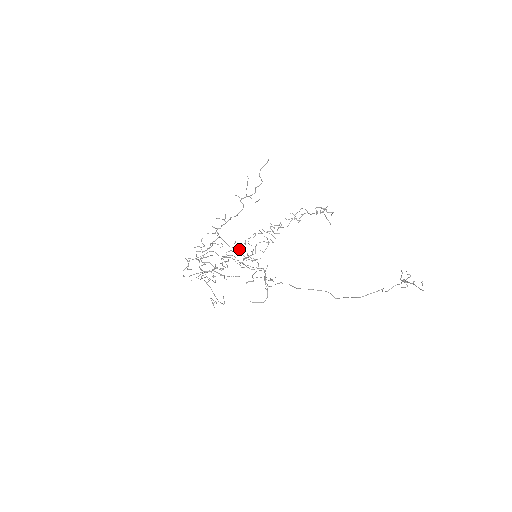
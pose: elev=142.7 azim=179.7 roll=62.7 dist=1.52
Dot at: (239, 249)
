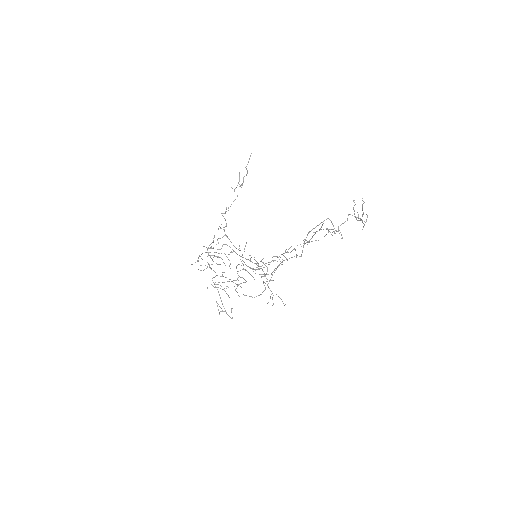
Dot at: occluded
